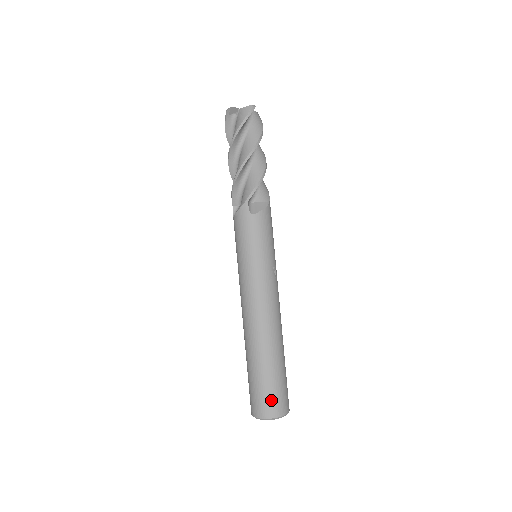
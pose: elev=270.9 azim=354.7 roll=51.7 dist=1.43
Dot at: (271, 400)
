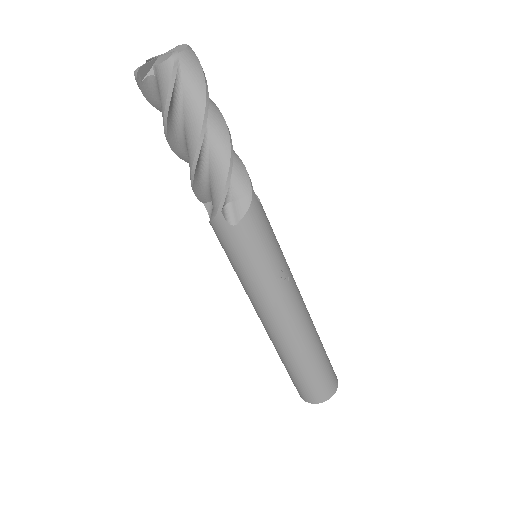
Dot at: (316, 391)
